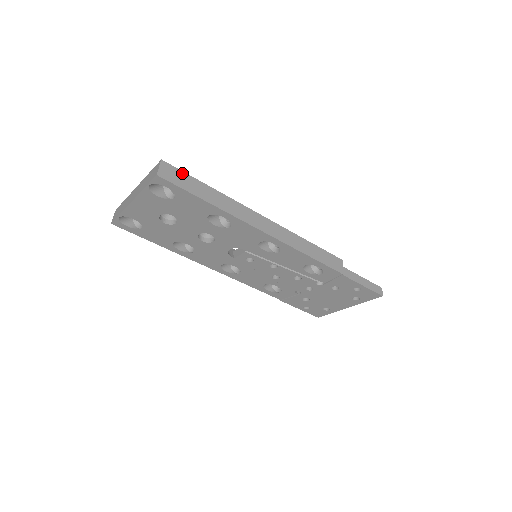
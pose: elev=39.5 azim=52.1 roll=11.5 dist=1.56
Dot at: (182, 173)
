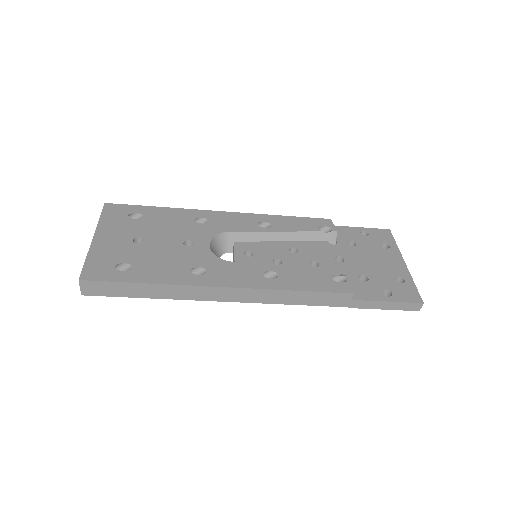
Dot at: (107, 283)
